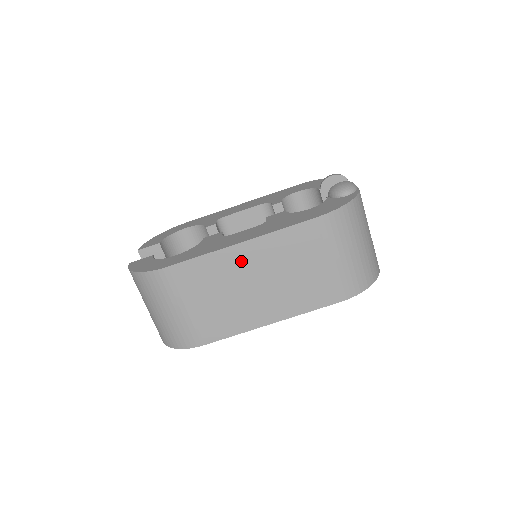
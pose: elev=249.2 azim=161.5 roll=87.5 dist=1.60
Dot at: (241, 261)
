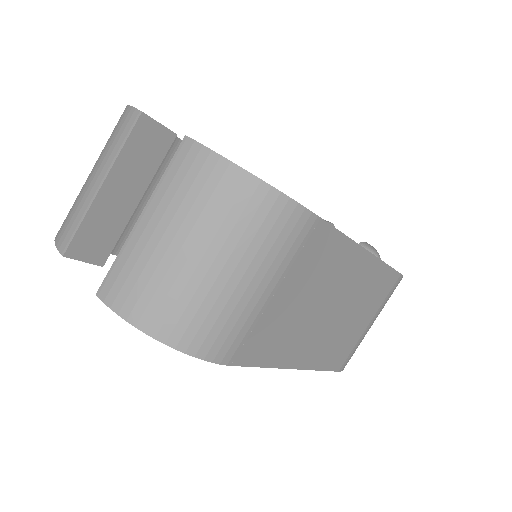
Dot at: (350, 272)
